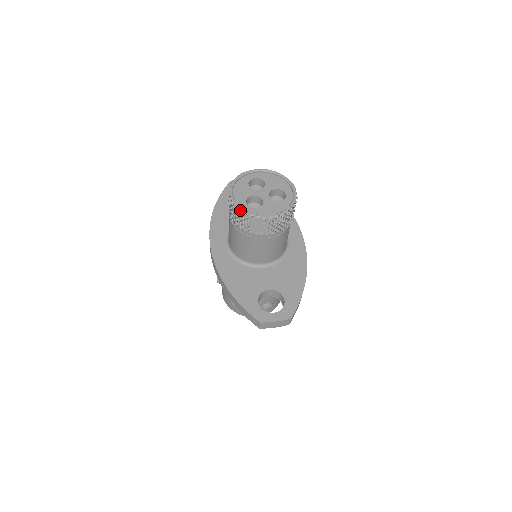
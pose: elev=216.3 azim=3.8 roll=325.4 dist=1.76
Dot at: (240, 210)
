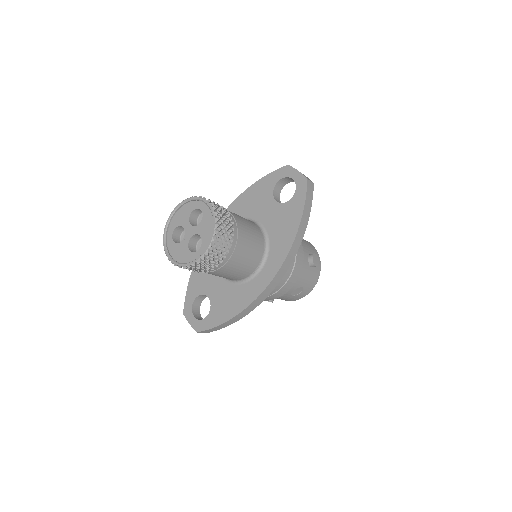
Dot at: occluded
